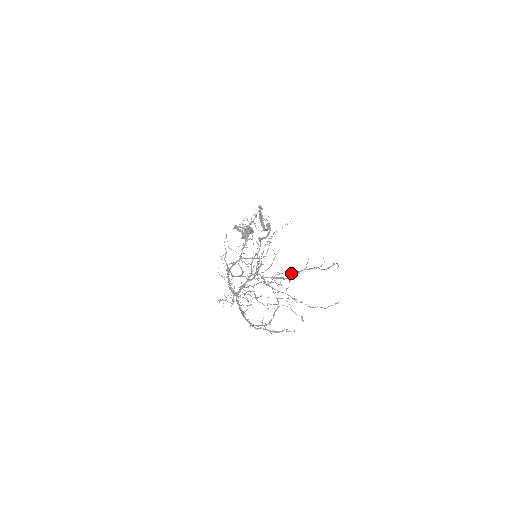
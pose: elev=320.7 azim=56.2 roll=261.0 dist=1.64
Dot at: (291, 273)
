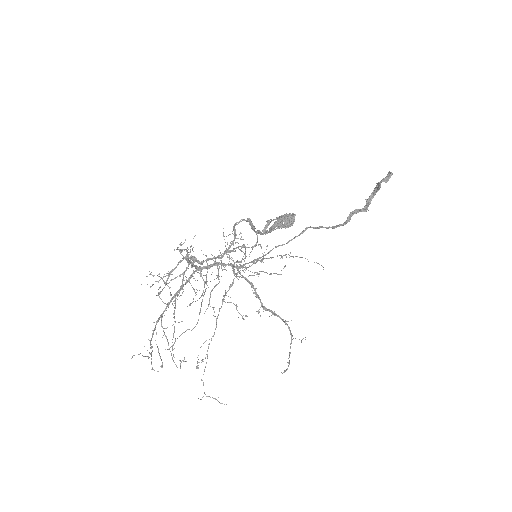
Dot at: occluded
